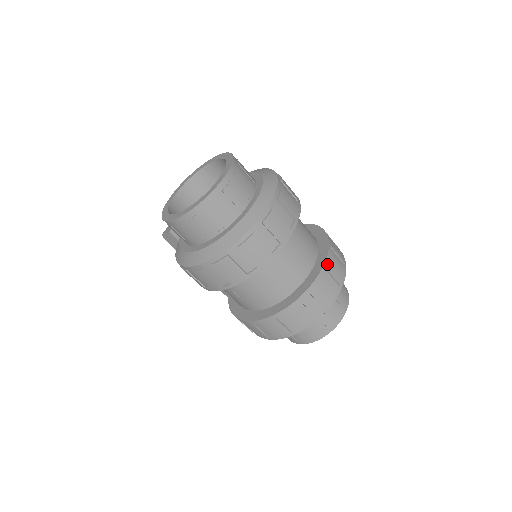
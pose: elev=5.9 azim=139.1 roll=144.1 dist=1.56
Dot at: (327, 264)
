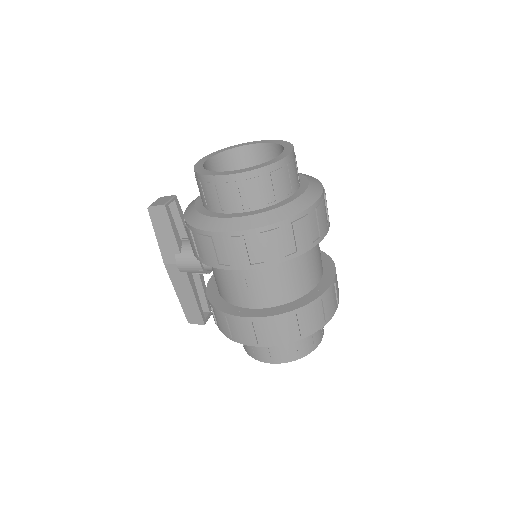
Dot at: (336, 278)
